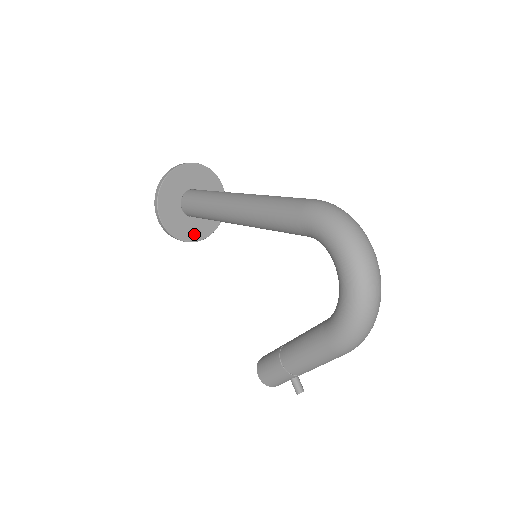
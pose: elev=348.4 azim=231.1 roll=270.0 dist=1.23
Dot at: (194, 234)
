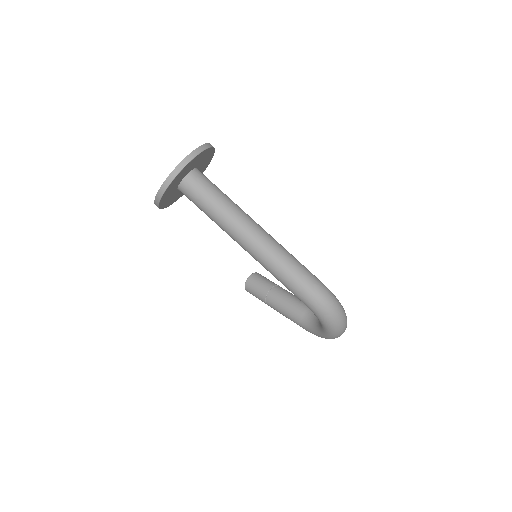
Dot at: occluded
